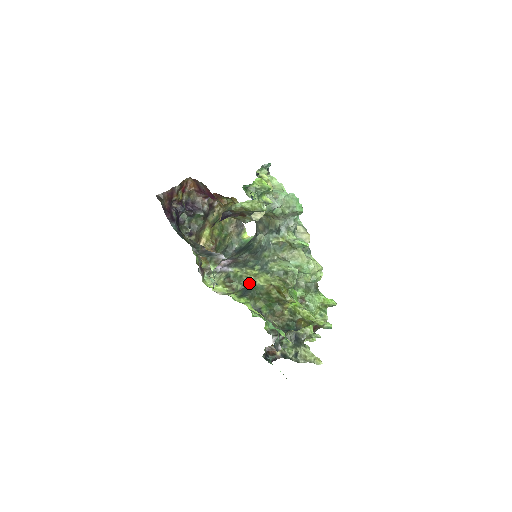
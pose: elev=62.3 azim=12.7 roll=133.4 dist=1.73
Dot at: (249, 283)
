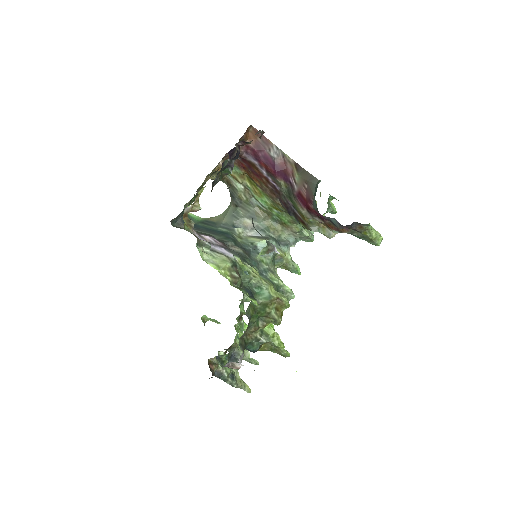
Dot at: (252, 284)
